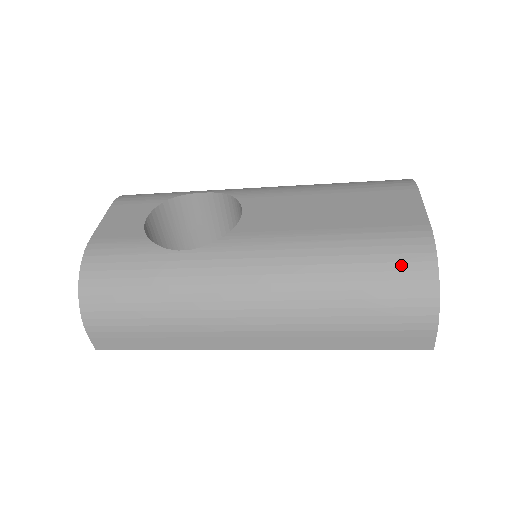
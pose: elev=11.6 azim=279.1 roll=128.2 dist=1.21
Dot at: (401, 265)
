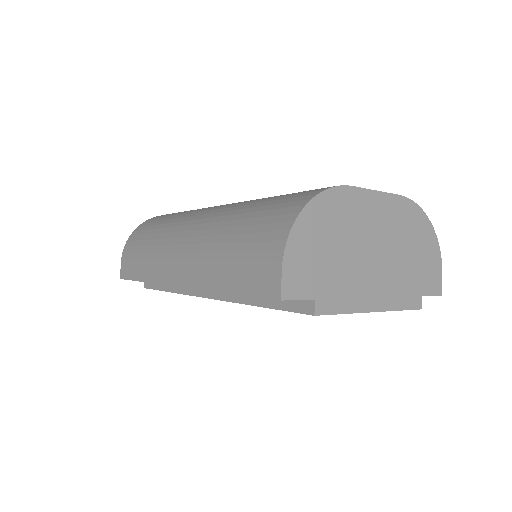
Dot at: (289, 199)
